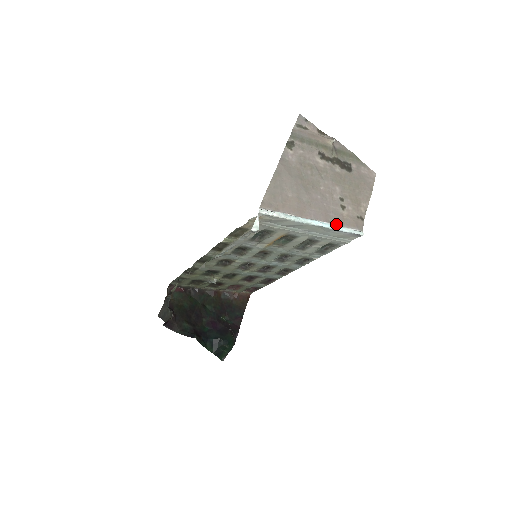
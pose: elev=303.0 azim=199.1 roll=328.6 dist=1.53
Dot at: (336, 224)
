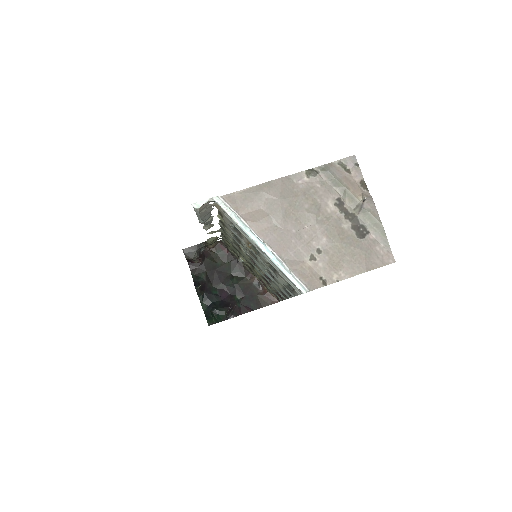
Dot at: (286, 263)
